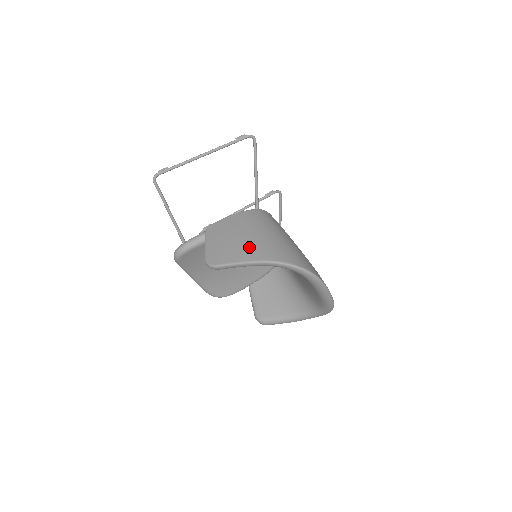
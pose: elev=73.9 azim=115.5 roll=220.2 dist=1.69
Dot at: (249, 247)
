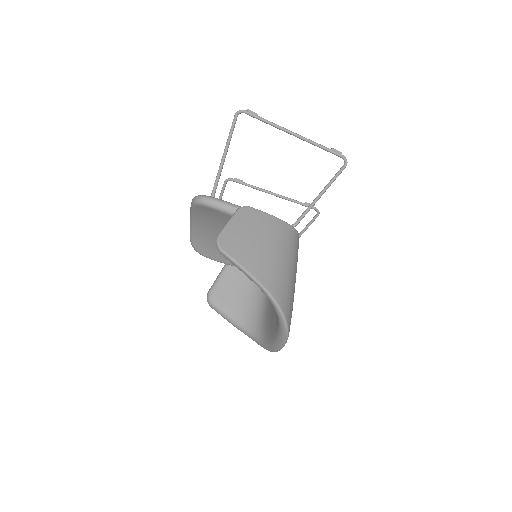
Dot at: (262, 261)
